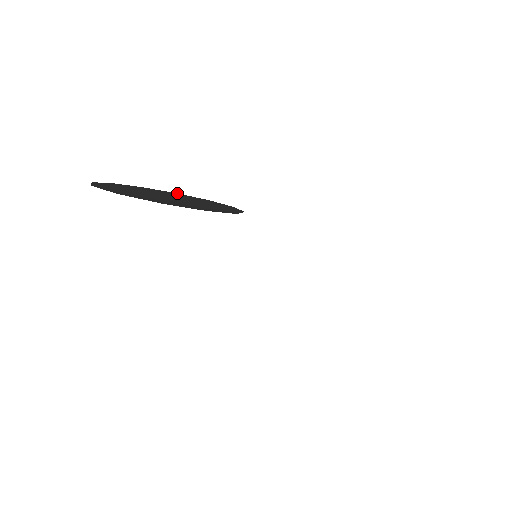
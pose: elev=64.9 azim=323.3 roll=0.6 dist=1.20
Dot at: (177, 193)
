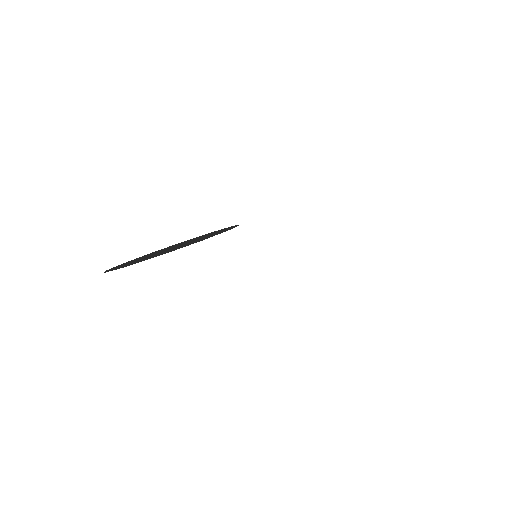
Dot at: (152, 252)
